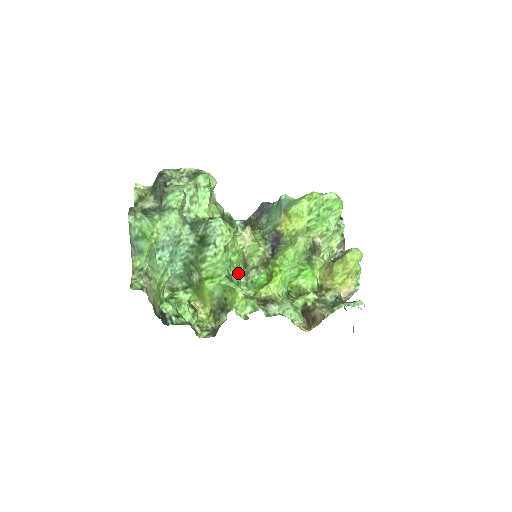
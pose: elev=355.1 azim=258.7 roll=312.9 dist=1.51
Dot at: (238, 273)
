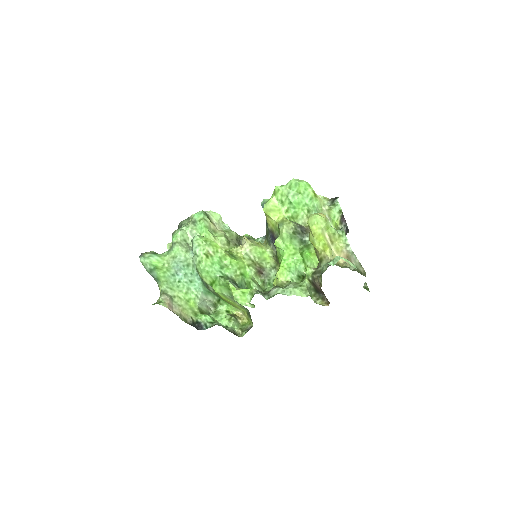
Dot at: (250, 275)
